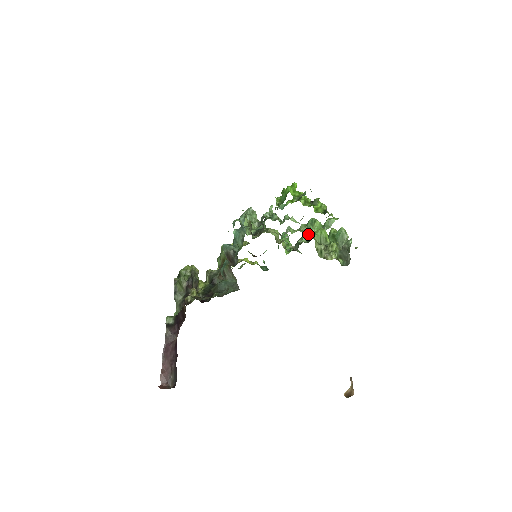
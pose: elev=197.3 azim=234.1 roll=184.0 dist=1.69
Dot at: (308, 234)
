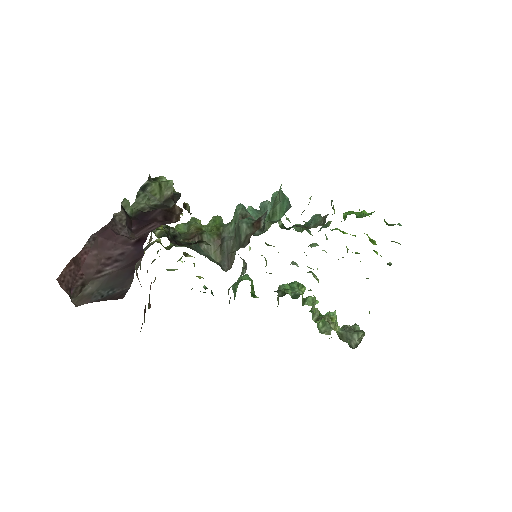
Dot at: occluded
